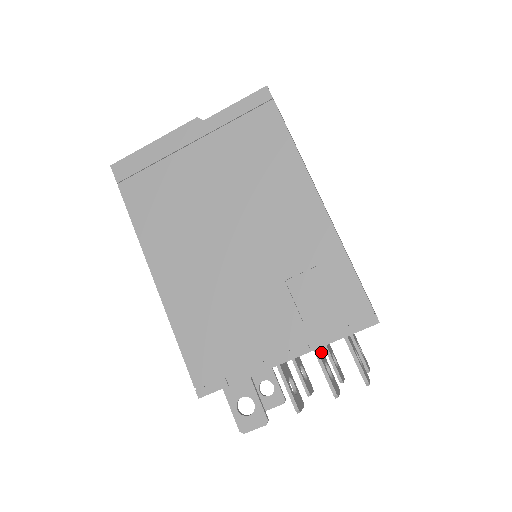
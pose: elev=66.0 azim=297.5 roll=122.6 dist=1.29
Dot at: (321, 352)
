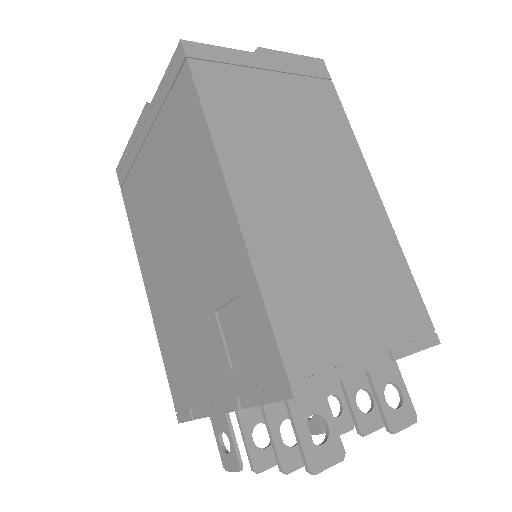
Dot at: occluded
